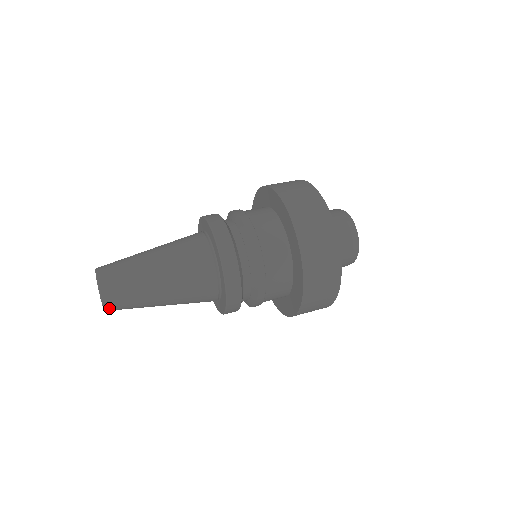
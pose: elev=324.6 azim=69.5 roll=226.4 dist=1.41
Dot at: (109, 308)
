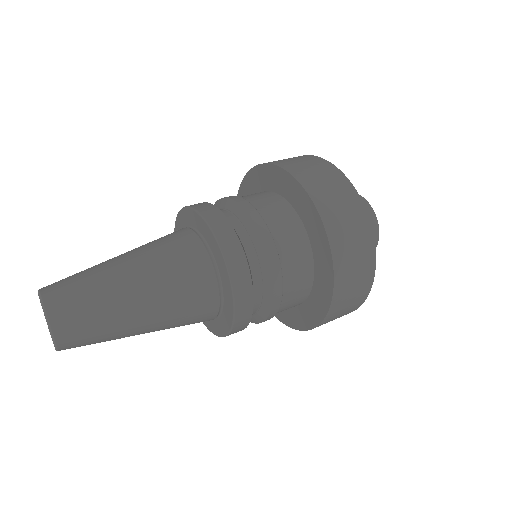
Dot at: (64, 346)
